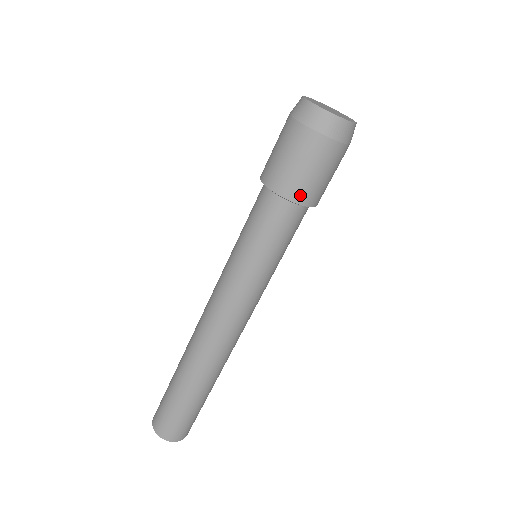
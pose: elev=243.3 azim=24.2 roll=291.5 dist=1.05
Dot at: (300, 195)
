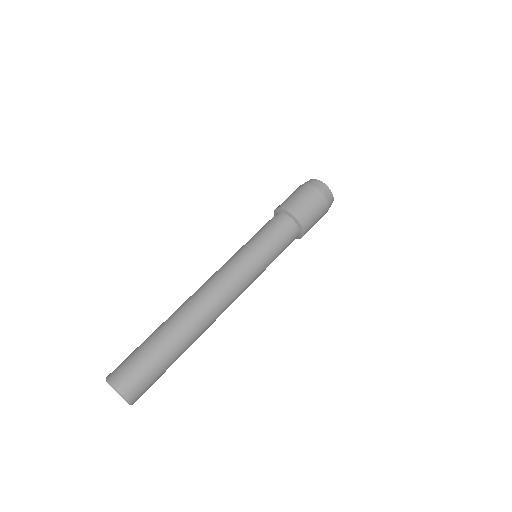
Dot at: (297, 213)
